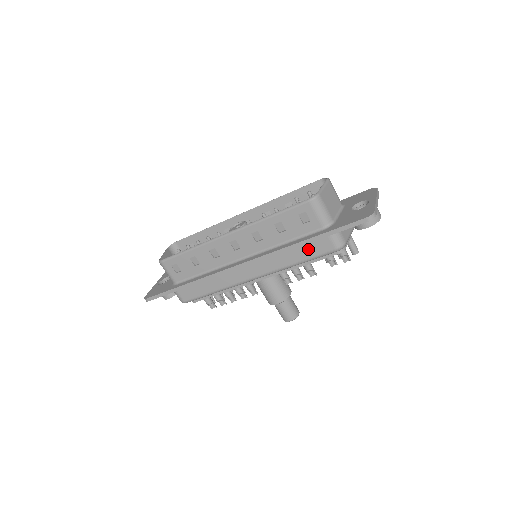
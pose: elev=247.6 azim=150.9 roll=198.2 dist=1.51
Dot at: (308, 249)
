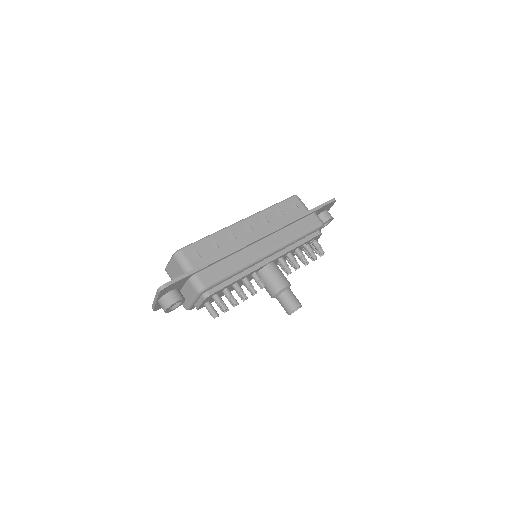
Dot at: (303, 224)
